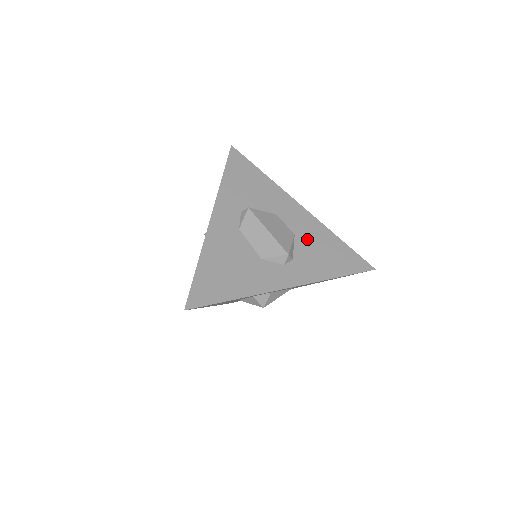
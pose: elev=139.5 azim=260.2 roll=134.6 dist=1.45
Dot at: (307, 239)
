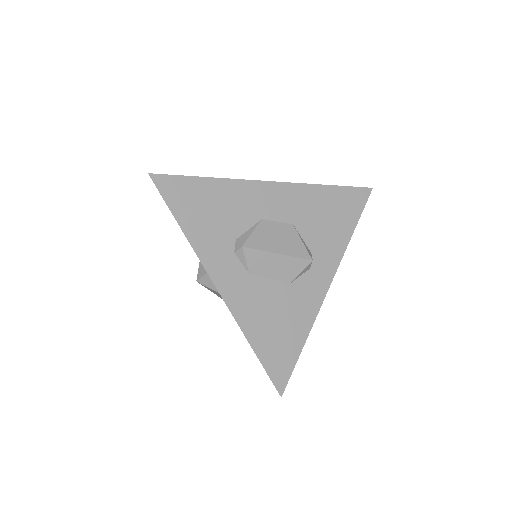
Dot at: (306, 218)
